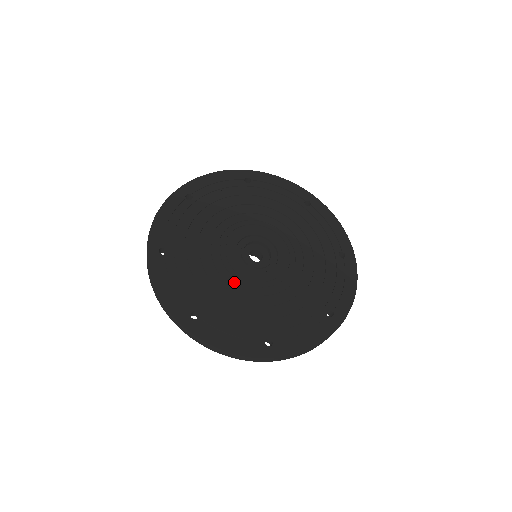
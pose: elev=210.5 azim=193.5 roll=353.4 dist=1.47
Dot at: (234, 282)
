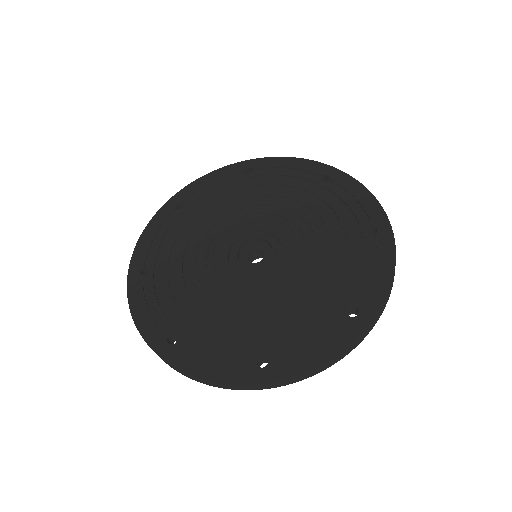
Dot at: (222, 292)
